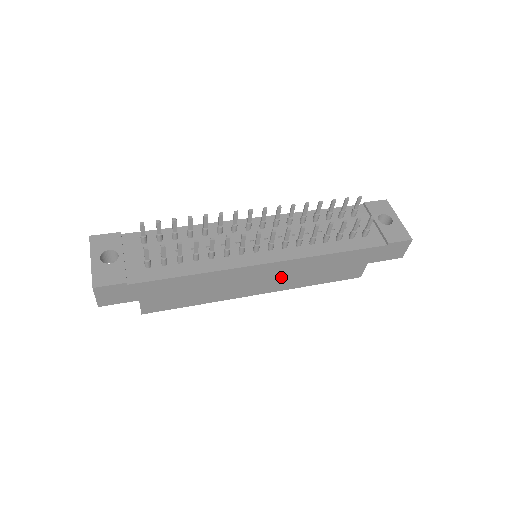
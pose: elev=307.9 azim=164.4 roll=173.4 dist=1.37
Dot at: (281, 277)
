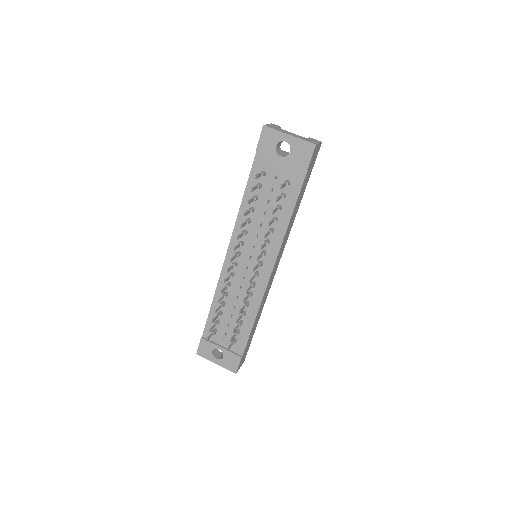
Dot at: occluded
